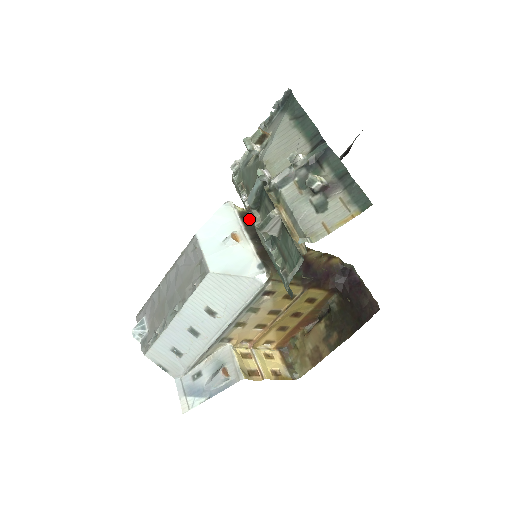
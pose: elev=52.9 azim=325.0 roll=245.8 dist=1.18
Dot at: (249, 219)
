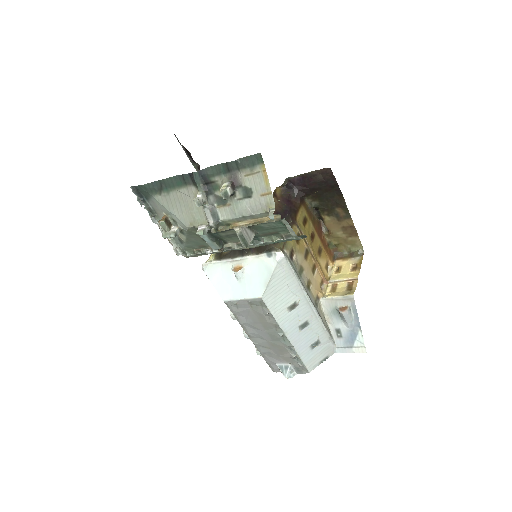
Dot at: (224, 253)
